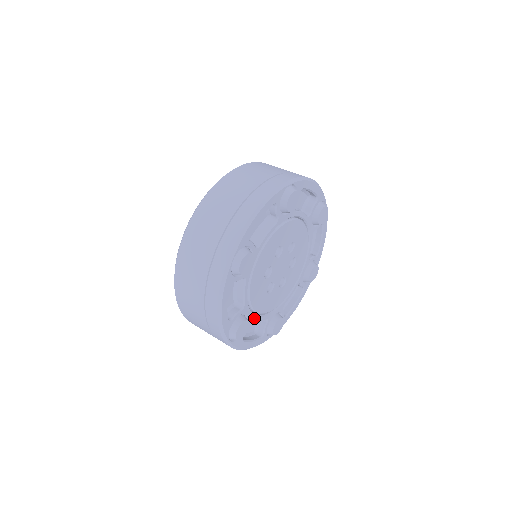
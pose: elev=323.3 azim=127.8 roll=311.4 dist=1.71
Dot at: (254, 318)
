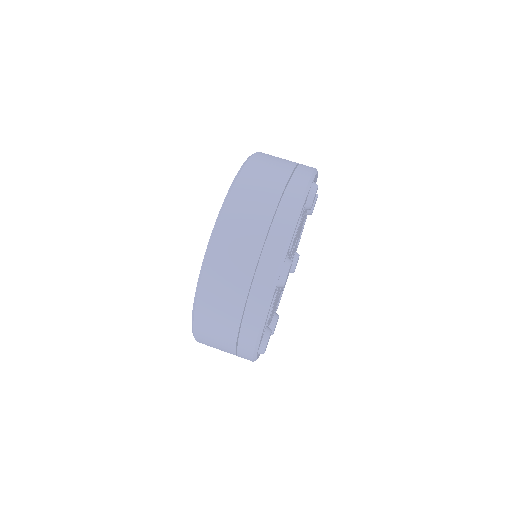
Dot at: occluded
